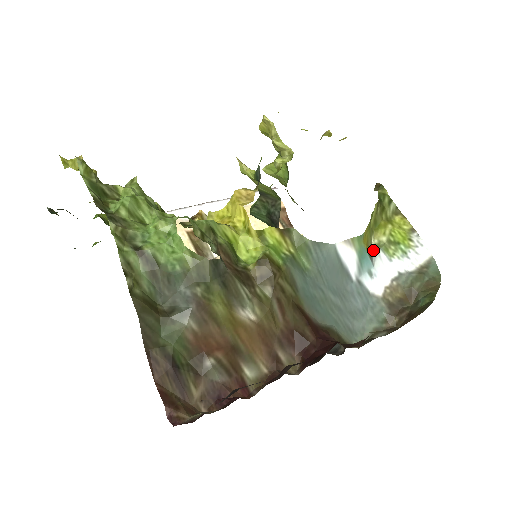
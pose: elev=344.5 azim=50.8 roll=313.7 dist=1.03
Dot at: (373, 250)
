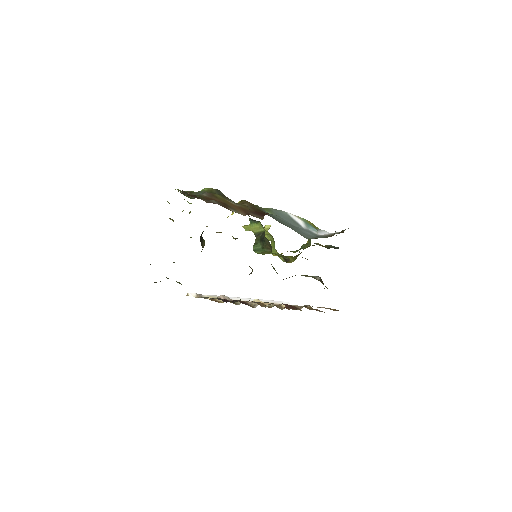
Dot at: (317, 229)
